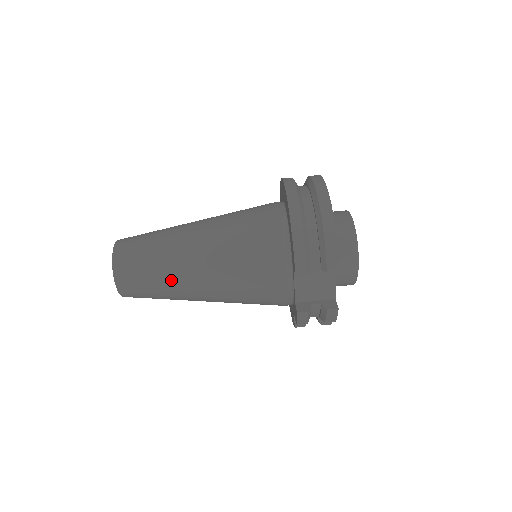
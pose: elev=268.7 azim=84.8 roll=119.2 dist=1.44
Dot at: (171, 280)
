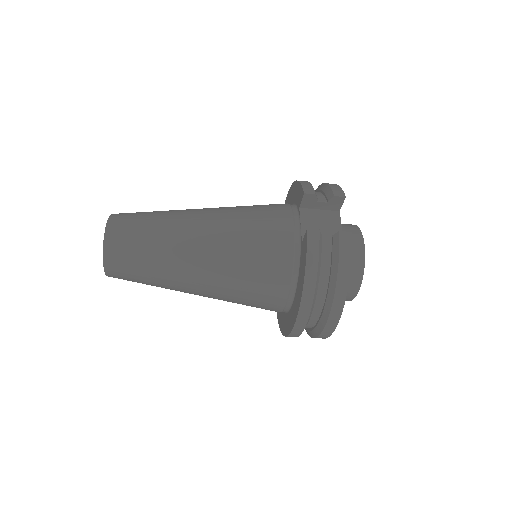
Dot at: occluded
